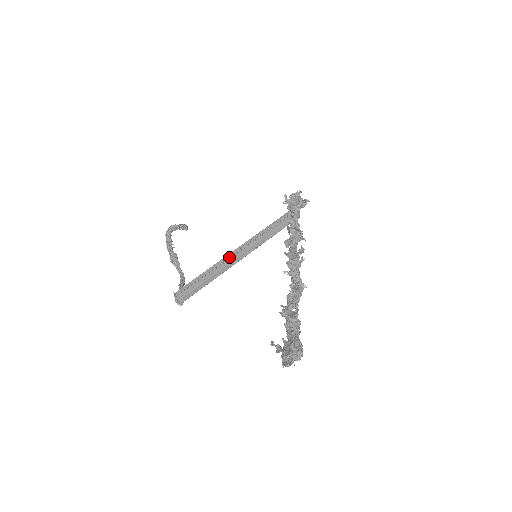
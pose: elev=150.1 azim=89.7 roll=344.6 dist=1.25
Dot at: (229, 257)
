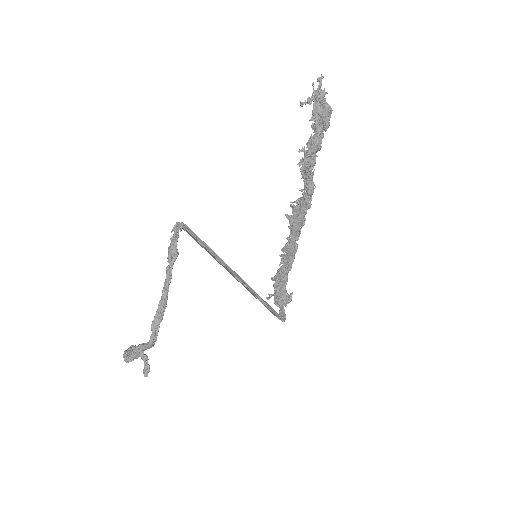
Dot at: (225, 268)
